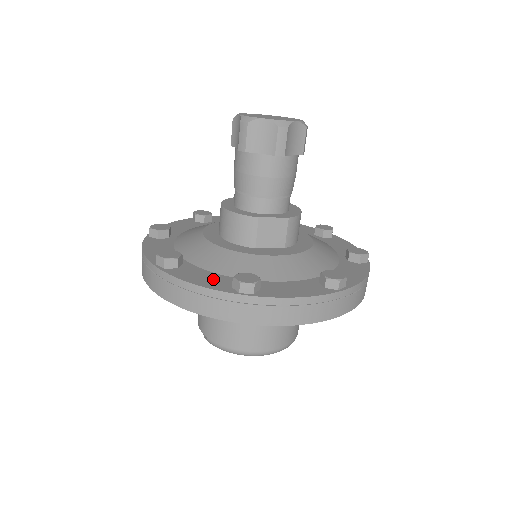
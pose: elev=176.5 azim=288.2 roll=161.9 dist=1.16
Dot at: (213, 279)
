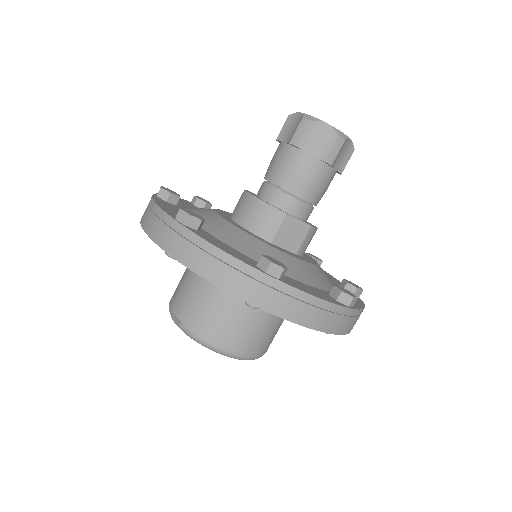
Dot at: (236, 252)
